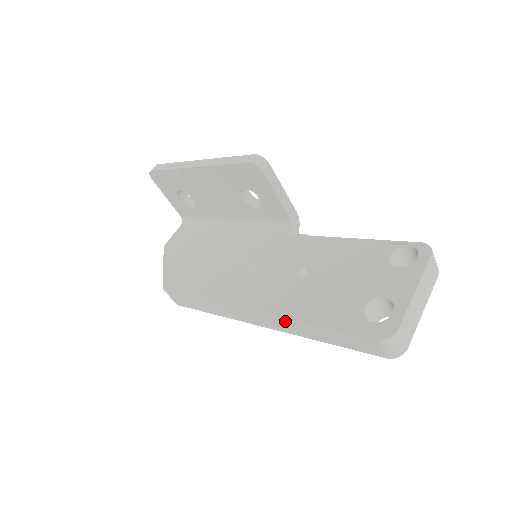
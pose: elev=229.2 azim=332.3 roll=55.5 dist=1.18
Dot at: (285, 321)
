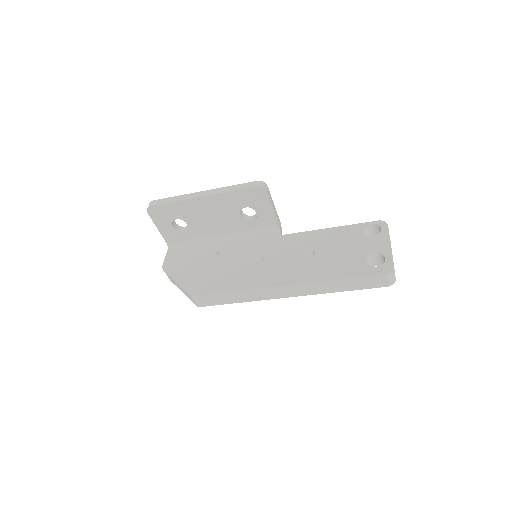
Dot at: (315, 284)
